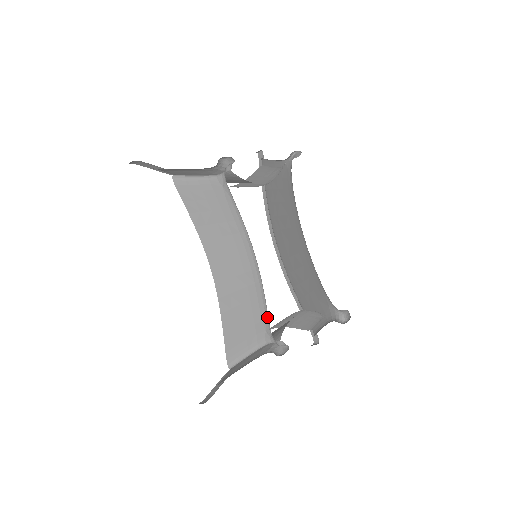
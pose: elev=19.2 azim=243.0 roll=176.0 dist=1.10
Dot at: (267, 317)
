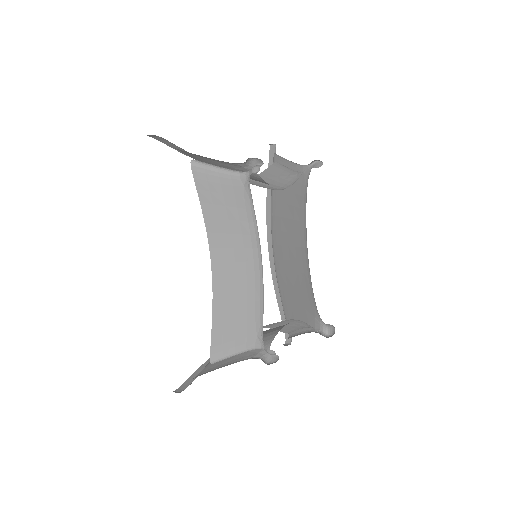
Dot at: (262, 323)
